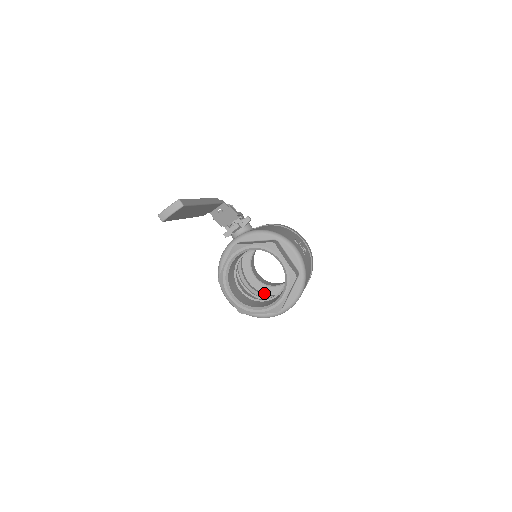
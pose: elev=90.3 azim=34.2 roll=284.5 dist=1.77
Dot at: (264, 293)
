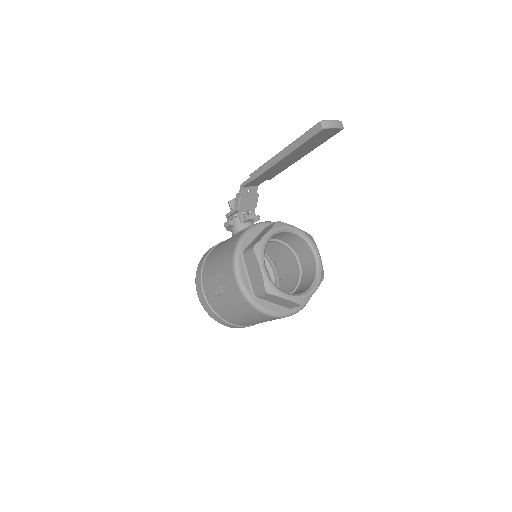
Dot at: occluded
